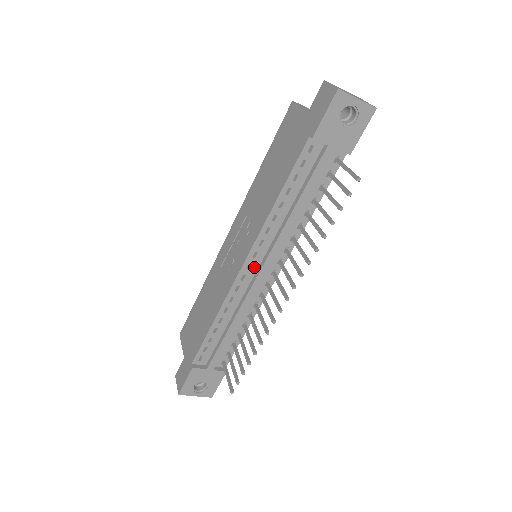
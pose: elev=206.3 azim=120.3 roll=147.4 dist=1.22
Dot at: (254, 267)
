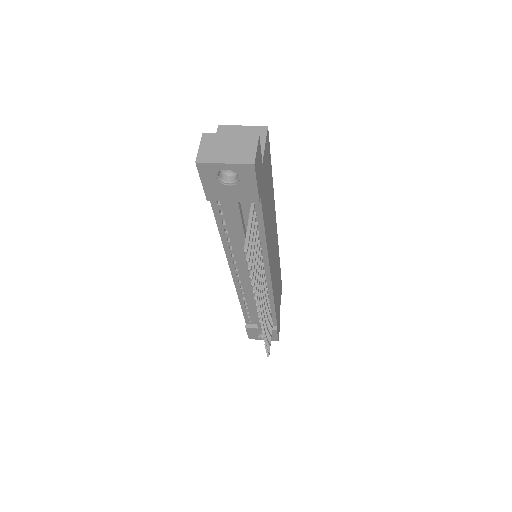
Dot at: (243, 276)
